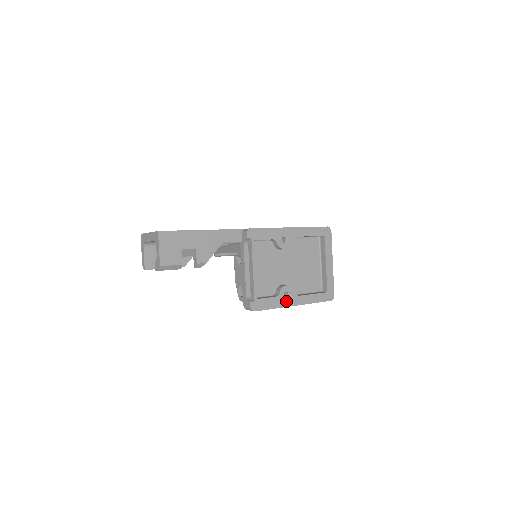
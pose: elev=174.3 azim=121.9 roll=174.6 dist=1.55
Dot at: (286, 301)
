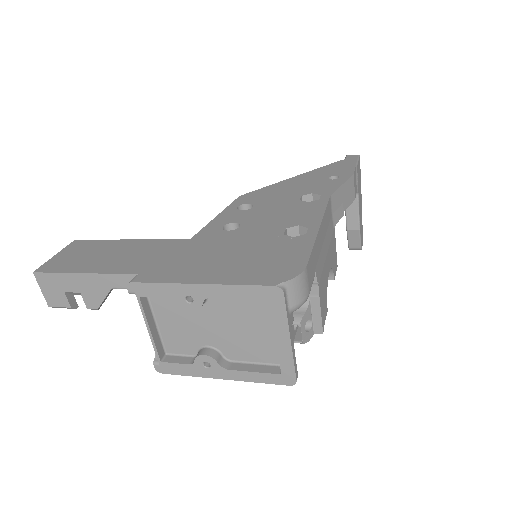
Dot at: (207, 371)
